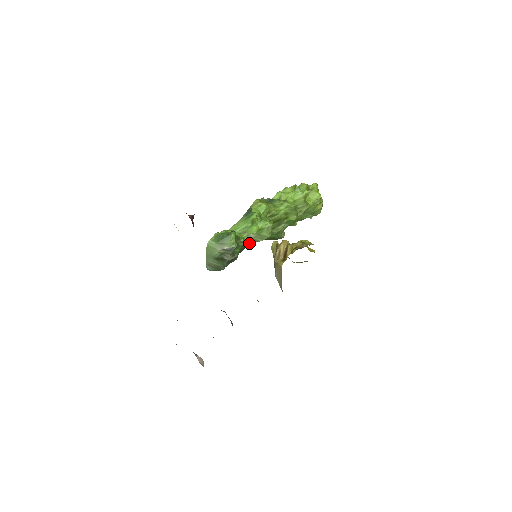
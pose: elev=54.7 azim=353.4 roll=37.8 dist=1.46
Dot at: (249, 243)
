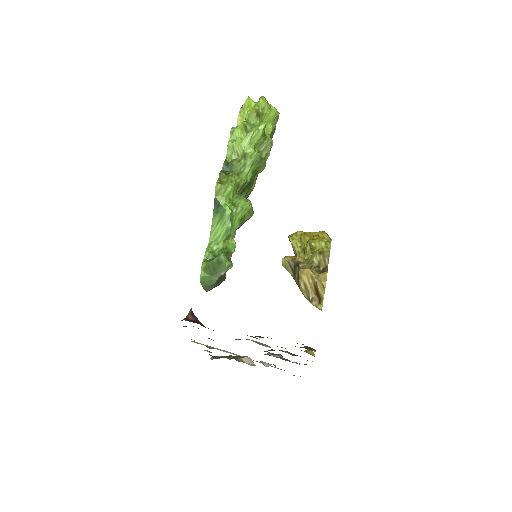
Dot at: occluded
